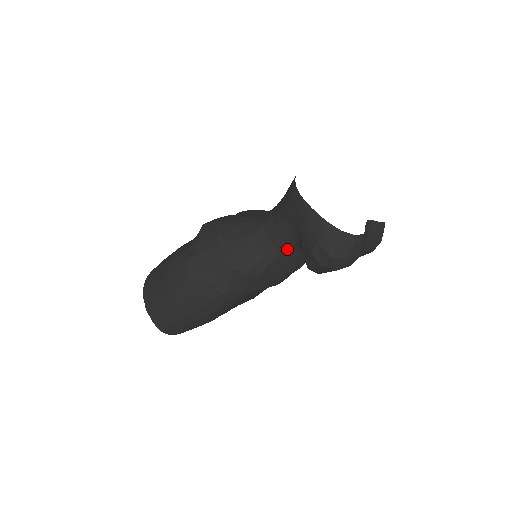
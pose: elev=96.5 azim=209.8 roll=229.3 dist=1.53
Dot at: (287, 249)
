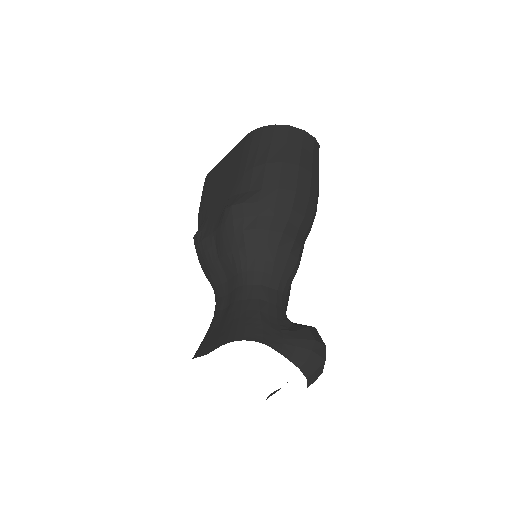
Dot at: occluded
